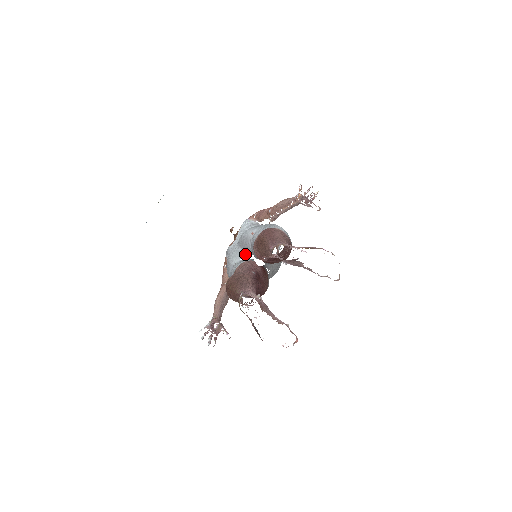
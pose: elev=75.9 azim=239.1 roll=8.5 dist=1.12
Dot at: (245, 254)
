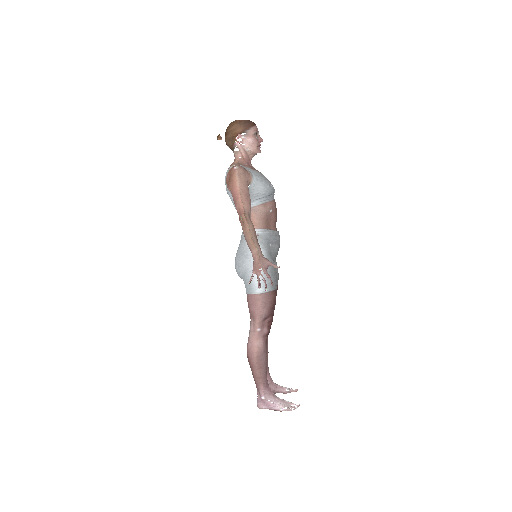
Dot at: occluded
